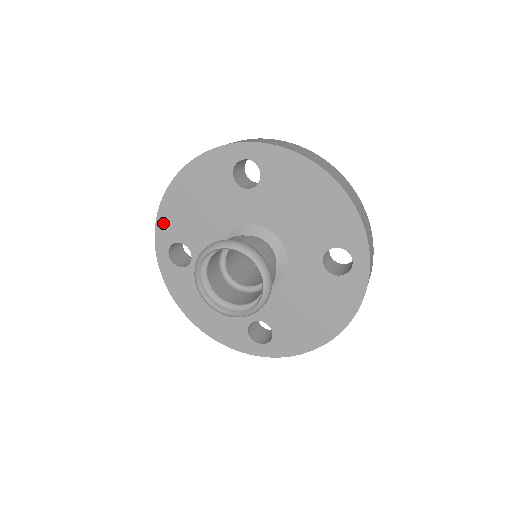
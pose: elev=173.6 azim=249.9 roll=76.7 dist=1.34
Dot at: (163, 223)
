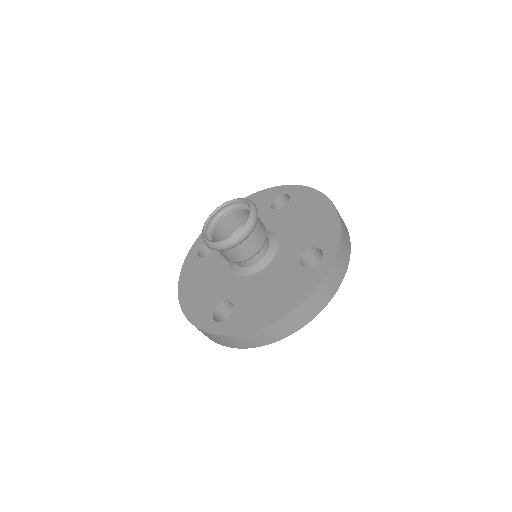
Dot at: occluded
